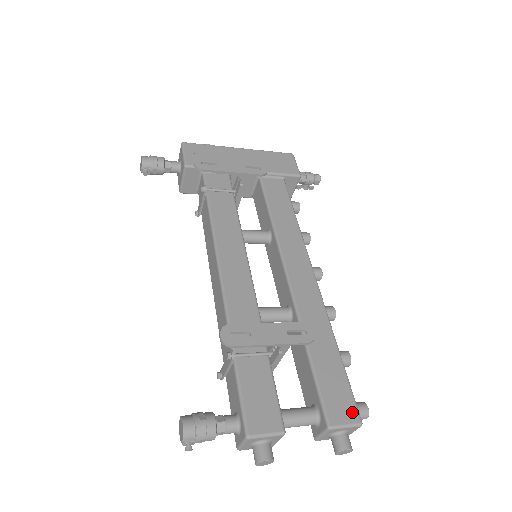
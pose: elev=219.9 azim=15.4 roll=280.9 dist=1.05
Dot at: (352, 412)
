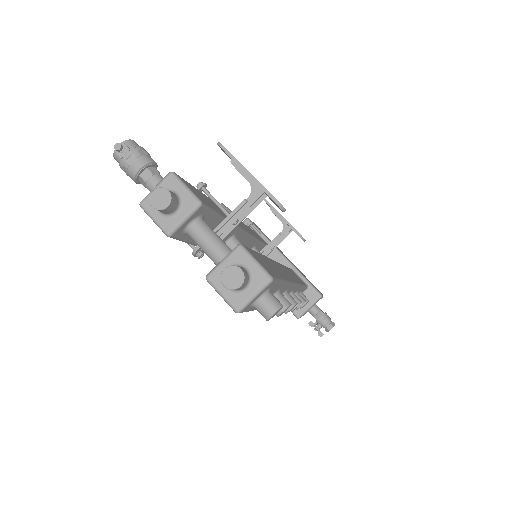
Dot at: (269, 271)
